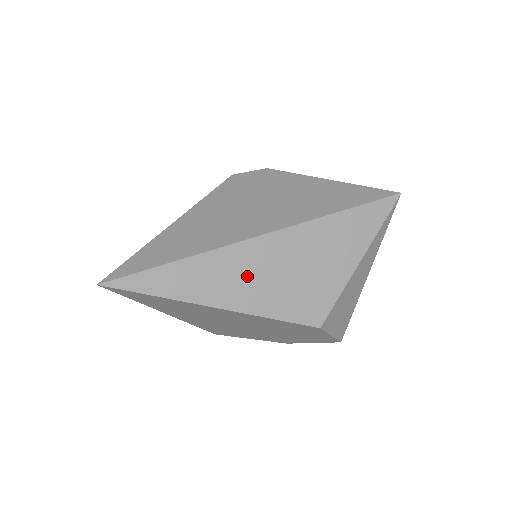
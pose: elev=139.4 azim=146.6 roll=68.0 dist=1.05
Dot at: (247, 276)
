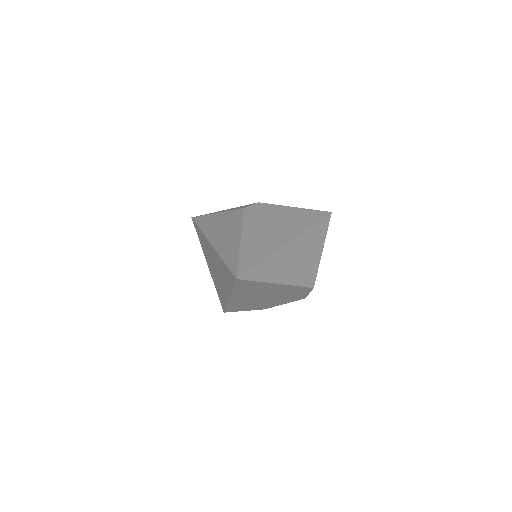
Dot at: (287, 264)
